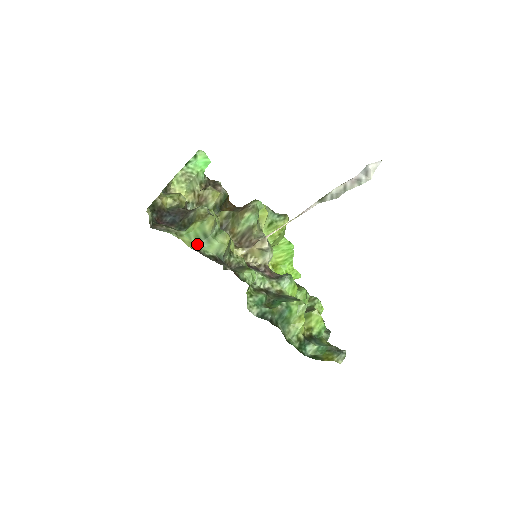
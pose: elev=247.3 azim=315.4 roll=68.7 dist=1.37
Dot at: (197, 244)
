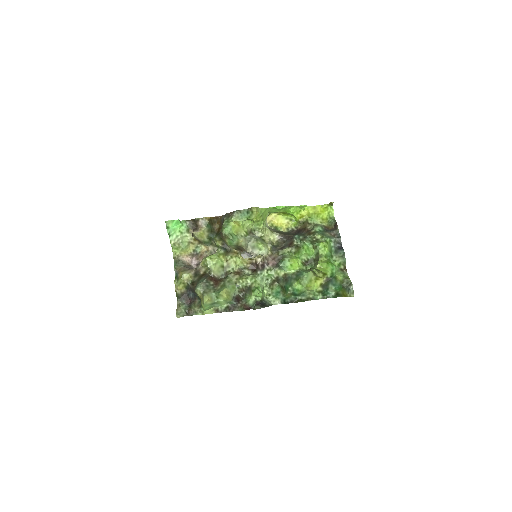
Dot at: (214, 307)
